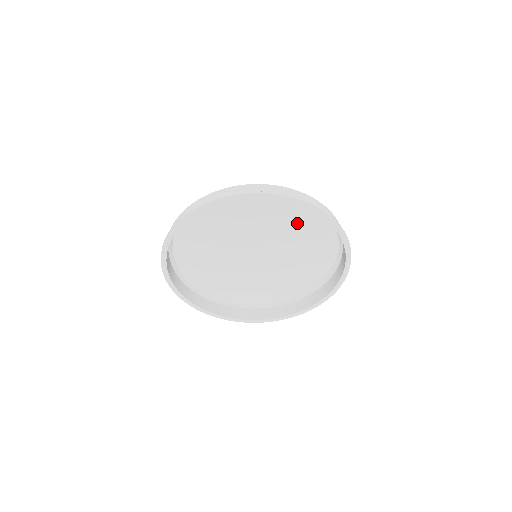
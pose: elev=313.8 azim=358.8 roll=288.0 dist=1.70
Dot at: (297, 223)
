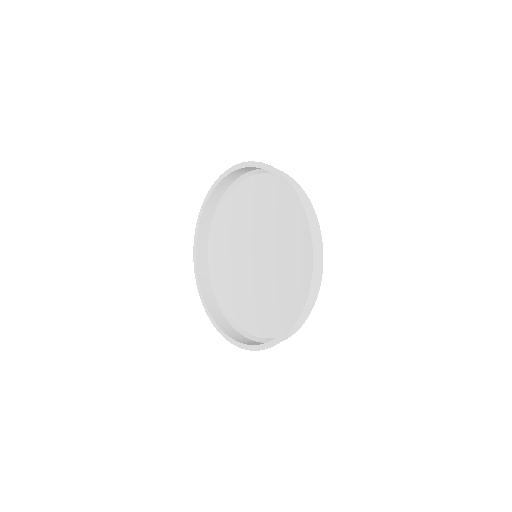
Dot at: (298, 265)
